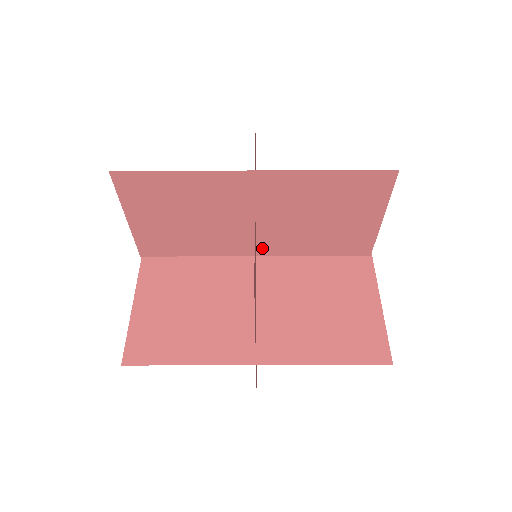
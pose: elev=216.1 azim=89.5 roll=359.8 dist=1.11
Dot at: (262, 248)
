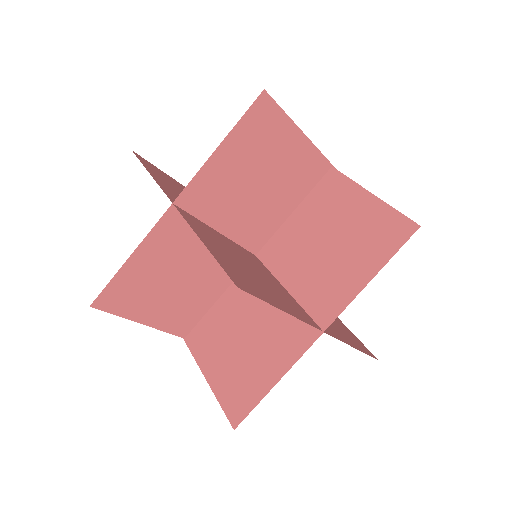
Dot at: occluded
